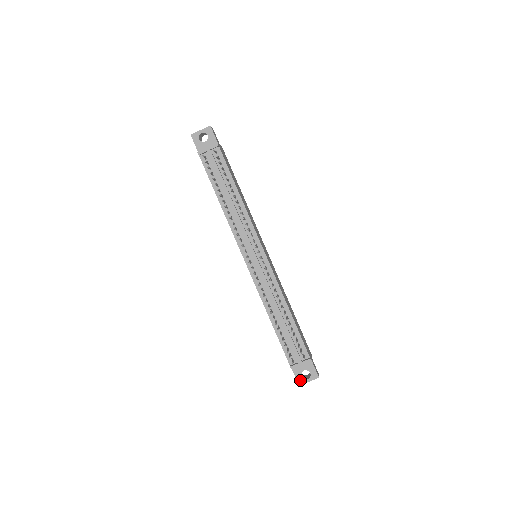
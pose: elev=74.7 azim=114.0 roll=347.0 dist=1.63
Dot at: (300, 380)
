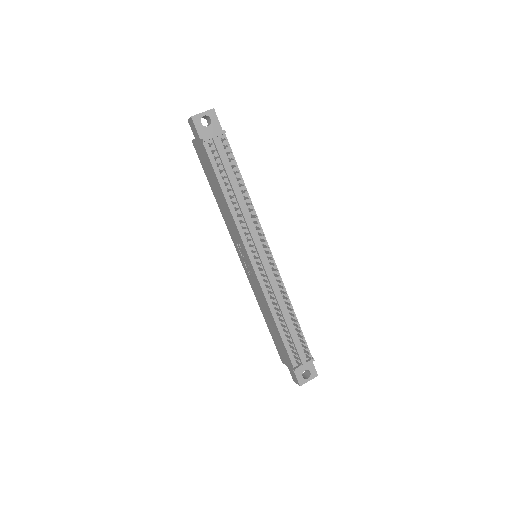
Dot at: (301, 381)
